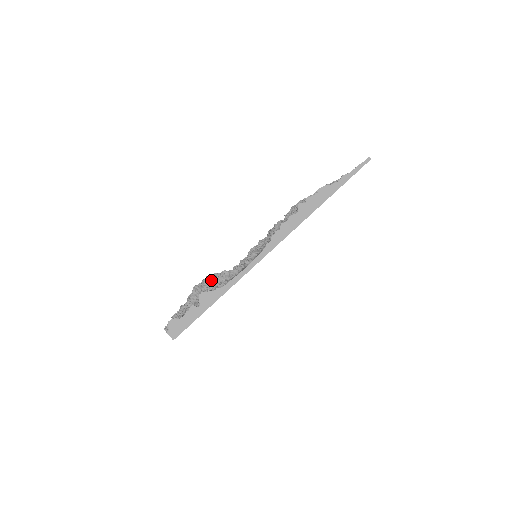
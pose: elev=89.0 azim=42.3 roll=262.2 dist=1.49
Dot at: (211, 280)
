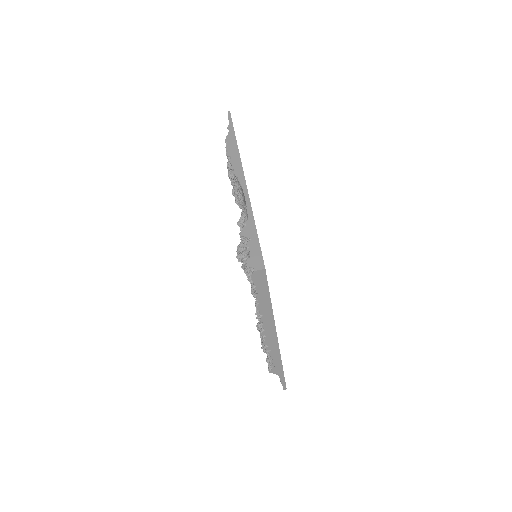
Dot at: occluded
